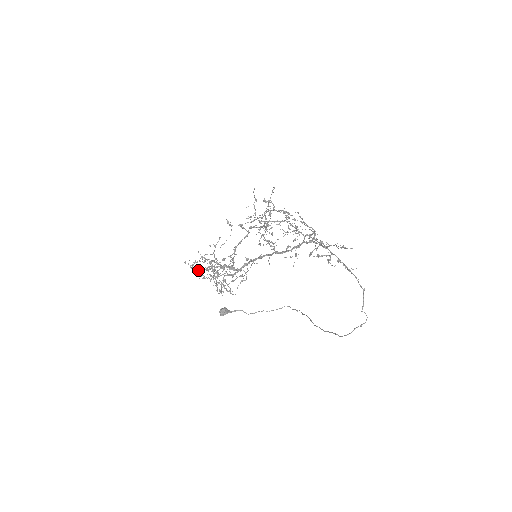
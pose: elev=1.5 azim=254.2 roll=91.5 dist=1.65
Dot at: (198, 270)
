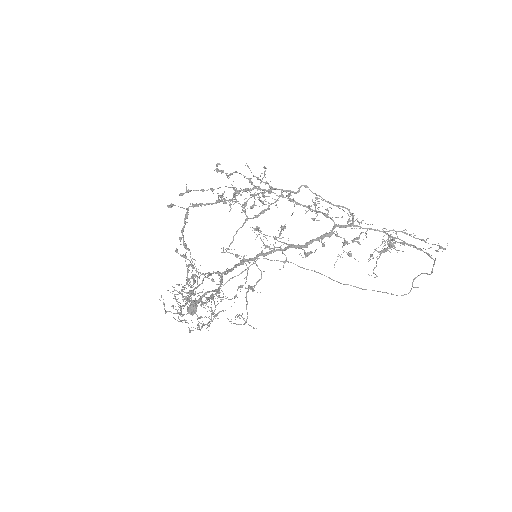
Dot at: (180, 312)
